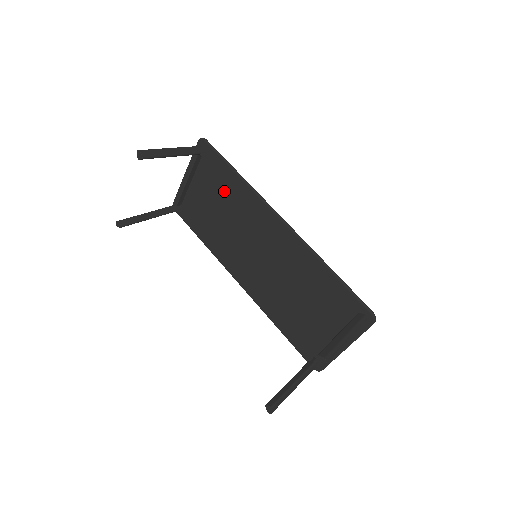
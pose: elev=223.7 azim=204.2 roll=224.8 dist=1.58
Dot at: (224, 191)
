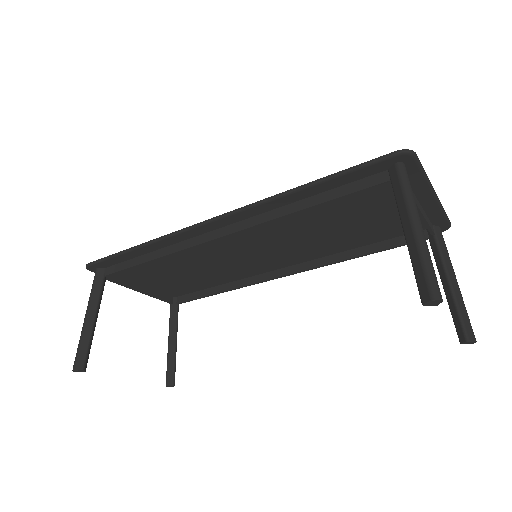
Dot at: (160, 263)
